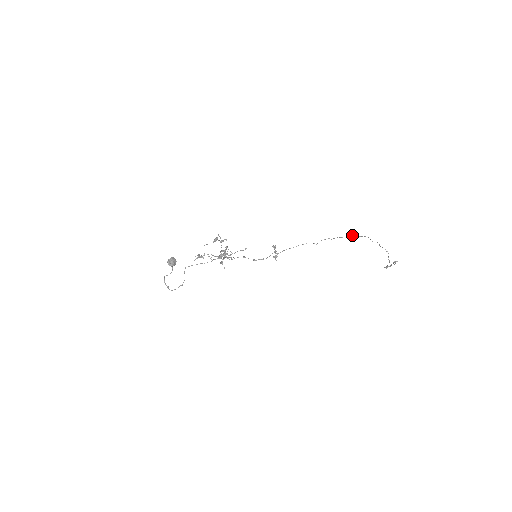
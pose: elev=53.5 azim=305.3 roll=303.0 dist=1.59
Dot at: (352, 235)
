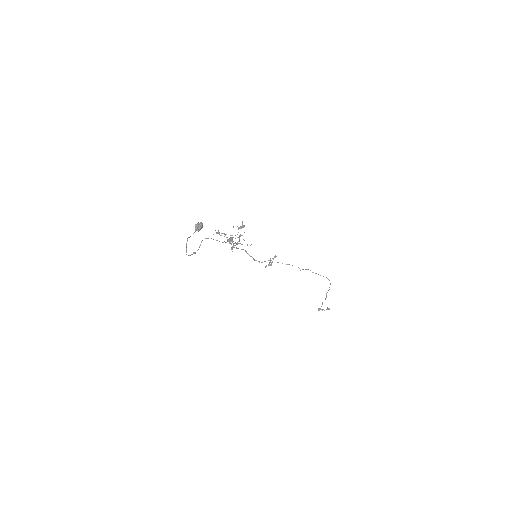
Dot at: occluded
